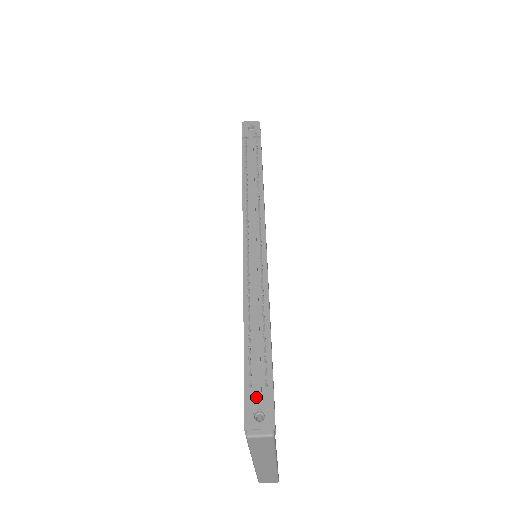
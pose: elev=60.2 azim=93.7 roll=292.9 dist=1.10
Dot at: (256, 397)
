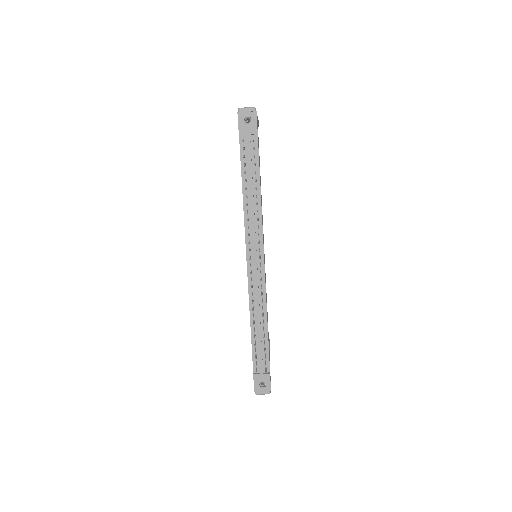
Dot at: (260, 376)
